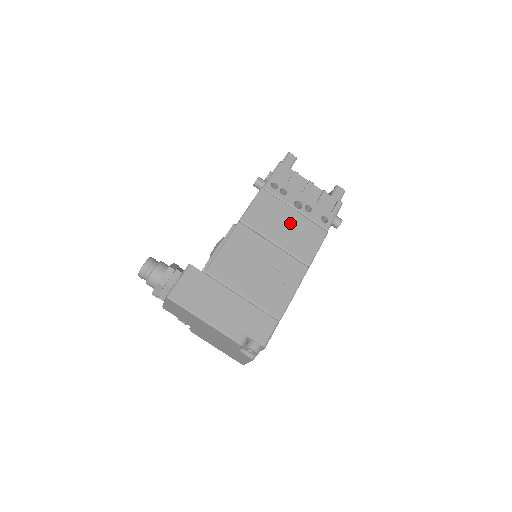
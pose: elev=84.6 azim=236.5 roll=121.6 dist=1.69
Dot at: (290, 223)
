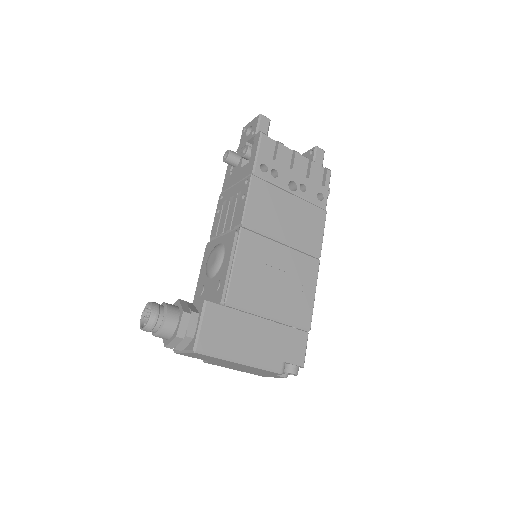
Dot at: (291, 212)
